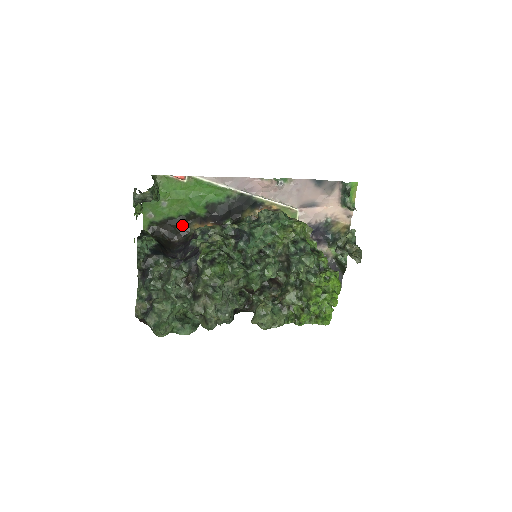
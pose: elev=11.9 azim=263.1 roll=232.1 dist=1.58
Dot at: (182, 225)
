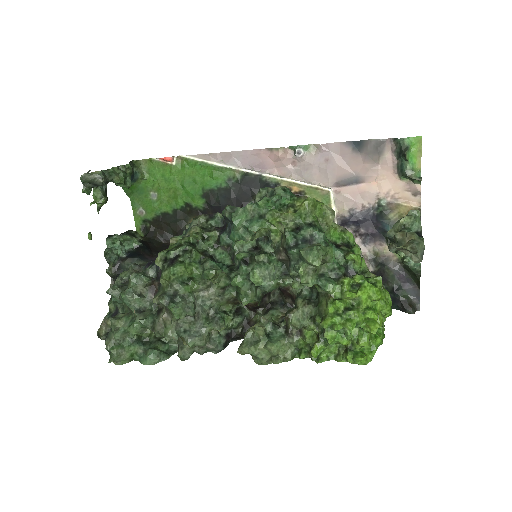
Dot at: (178, 222)
